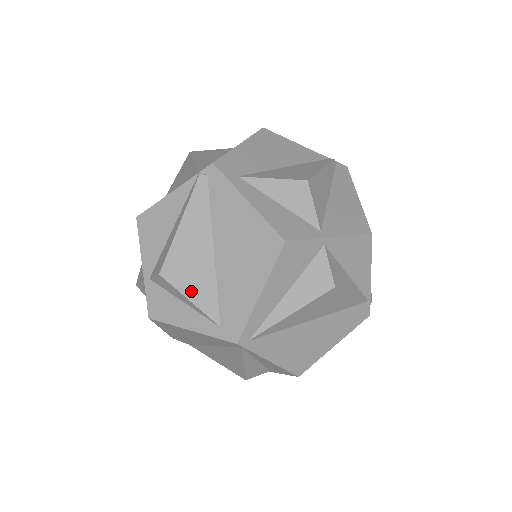
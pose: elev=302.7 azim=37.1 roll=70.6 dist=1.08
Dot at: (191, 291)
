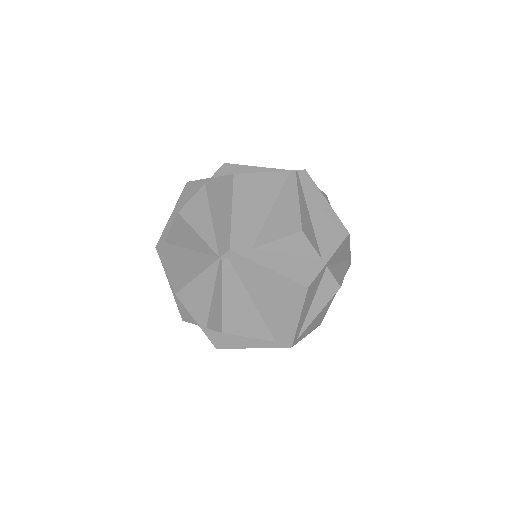
Dot at: (248, 332)
